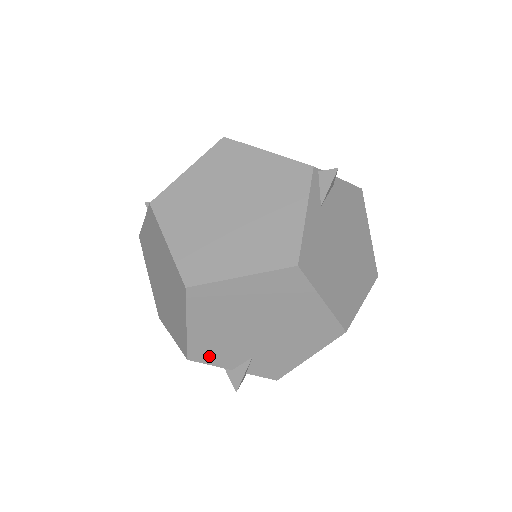
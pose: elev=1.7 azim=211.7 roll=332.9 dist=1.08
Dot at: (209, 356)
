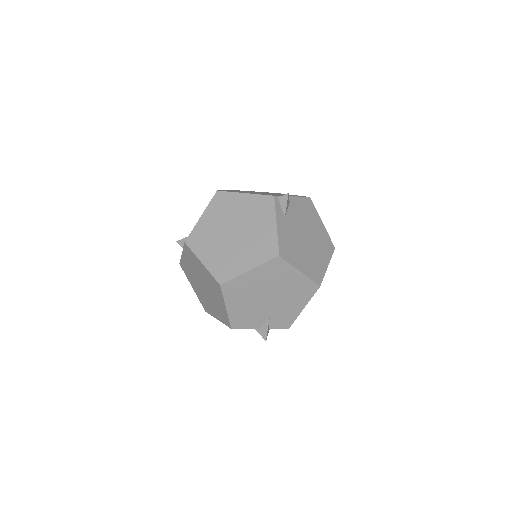
Dot at: (244, 323)
